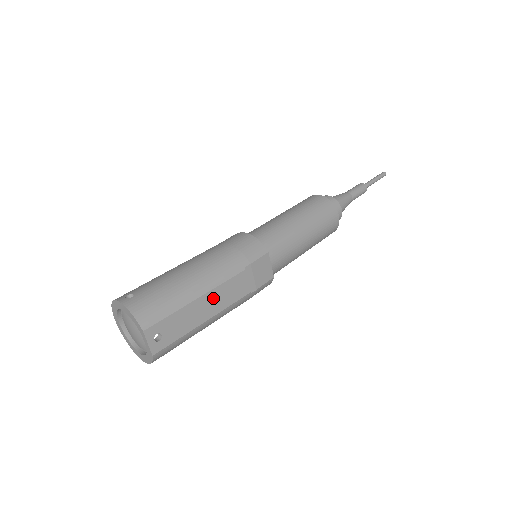
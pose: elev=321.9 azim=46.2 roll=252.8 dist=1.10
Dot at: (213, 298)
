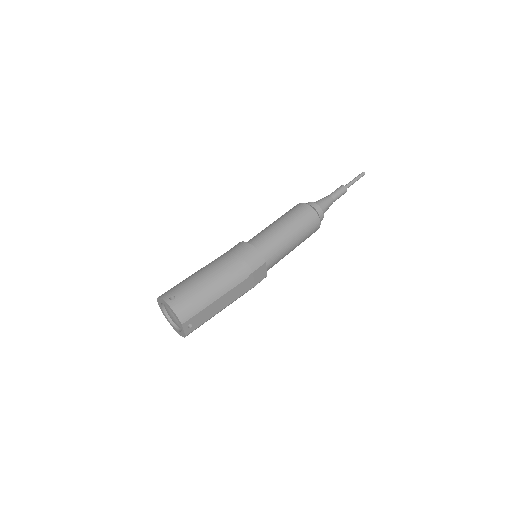
Dot at: (226, 298)
